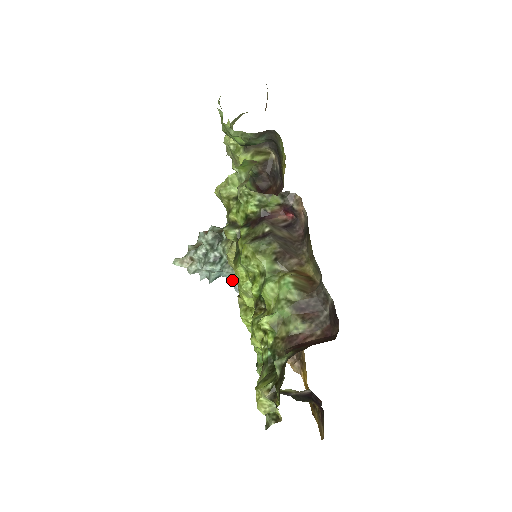
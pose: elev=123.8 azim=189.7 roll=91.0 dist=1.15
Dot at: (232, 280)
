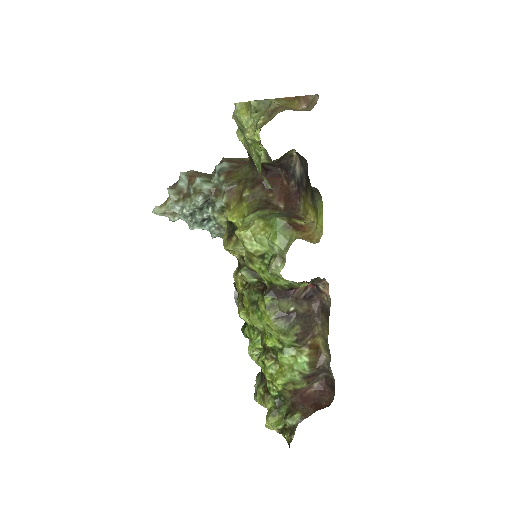
Dot at: occluded
